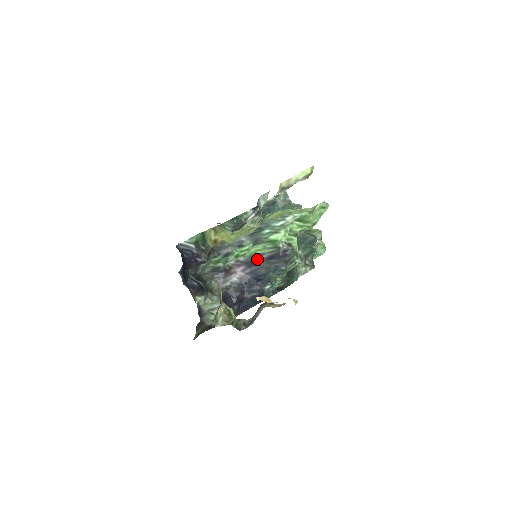
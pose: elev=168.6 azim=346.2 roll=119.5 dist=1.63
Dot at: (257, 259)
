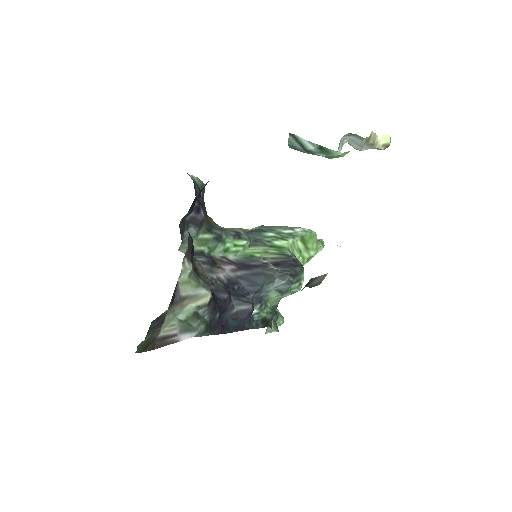
Dot at: (254, 262)
